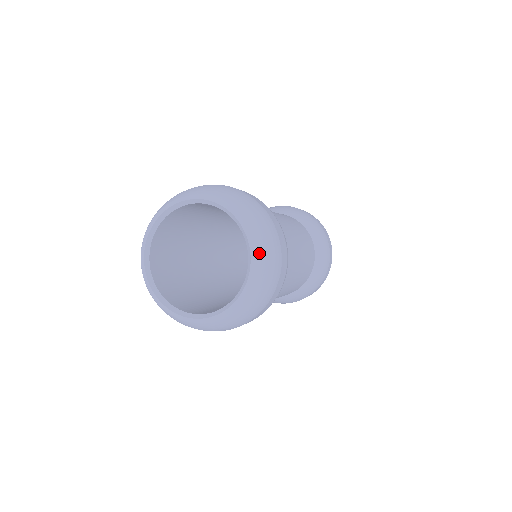
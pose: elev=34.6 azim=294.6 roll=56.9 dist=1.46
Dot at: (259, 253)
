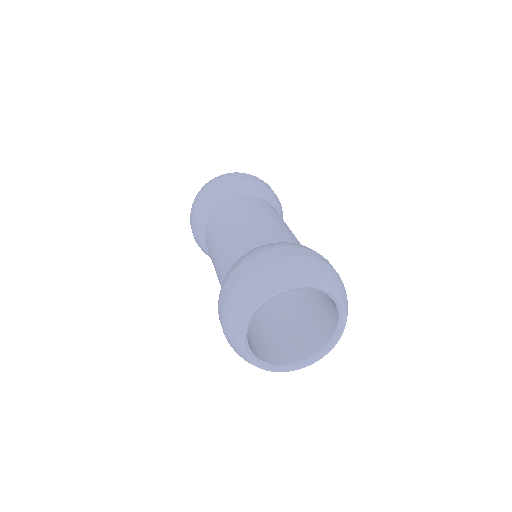
Dot at: (343, 331)
